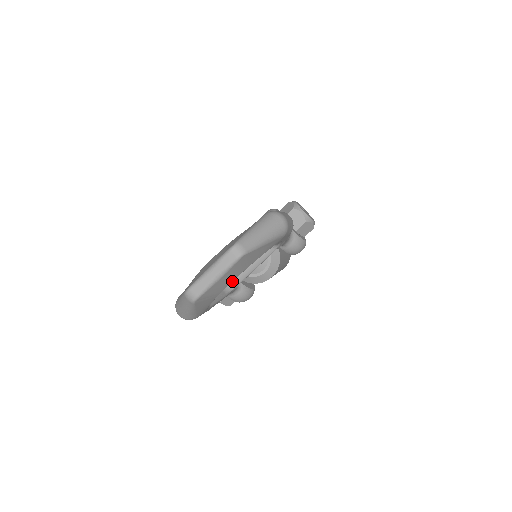
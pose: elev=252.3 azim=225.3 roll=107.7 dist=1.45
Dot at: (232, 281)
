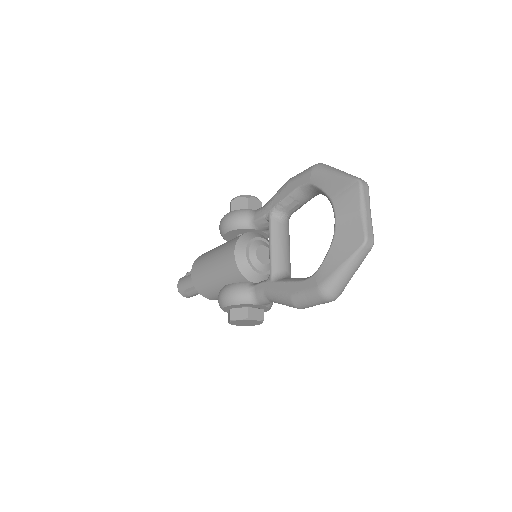
Dot at: occluded
